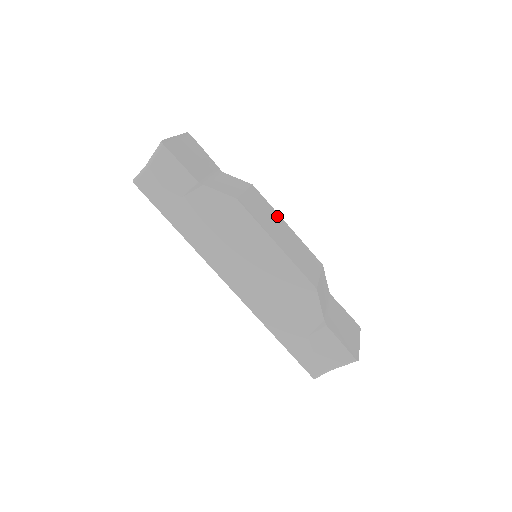
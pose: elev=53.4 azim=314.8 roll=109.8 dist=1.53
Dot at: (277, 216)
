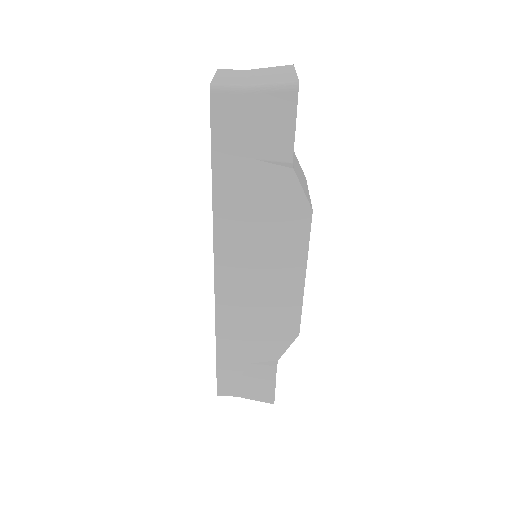
Dot at: occluded
